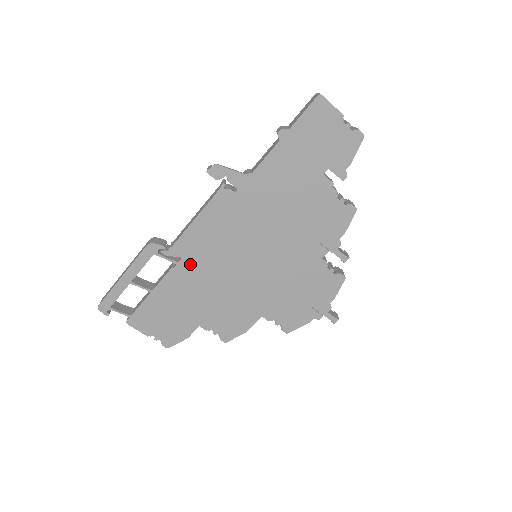
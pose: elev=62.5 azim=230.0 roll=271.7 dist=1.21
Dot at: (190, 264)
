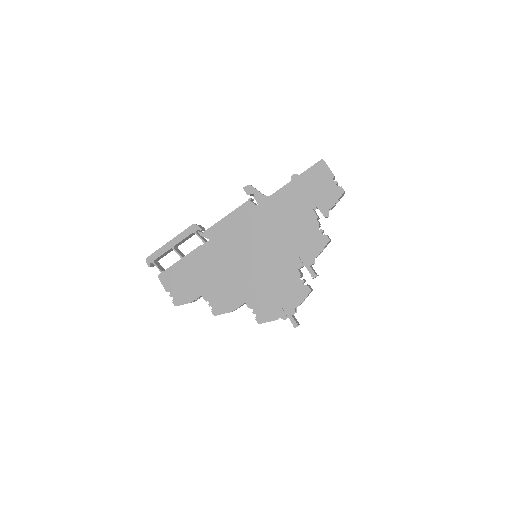
Dot at: (212, 246)
